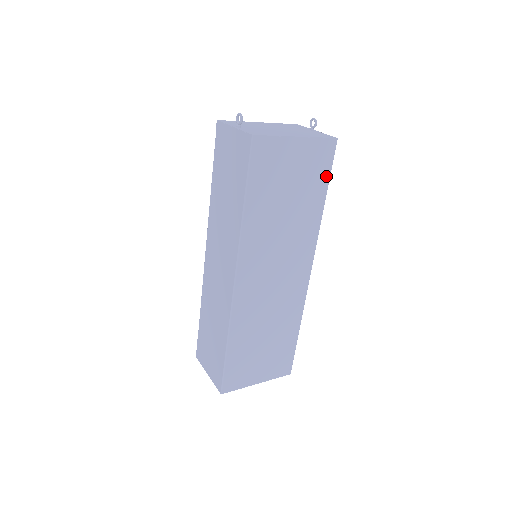
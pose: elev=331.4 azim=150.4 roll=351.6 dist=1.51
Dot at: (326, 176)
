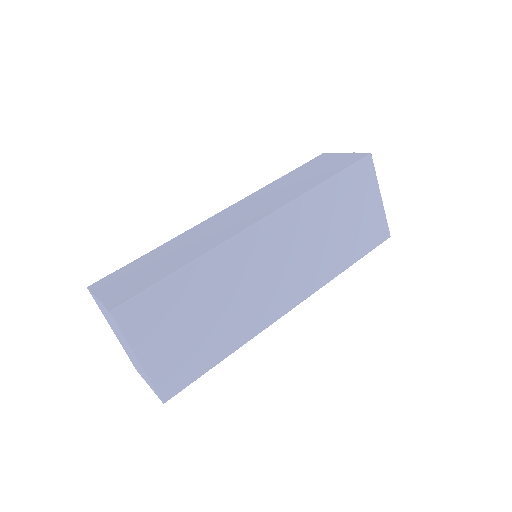
Dot at: (366, 249)
